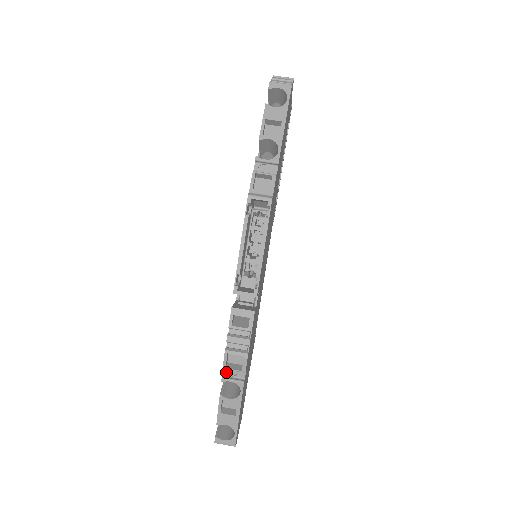
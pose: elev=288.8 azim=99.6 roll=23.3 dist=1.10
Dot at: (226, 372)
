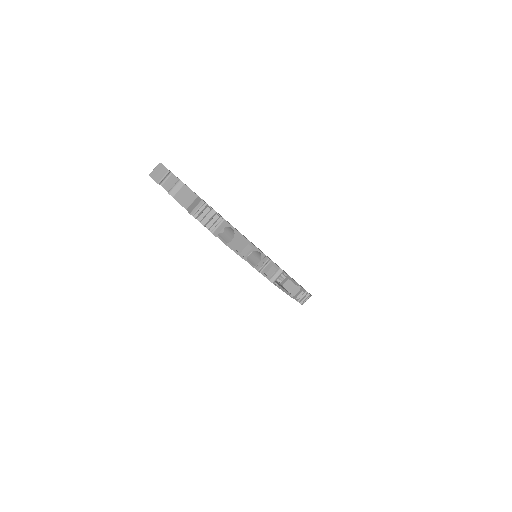
Dot at: occluded
